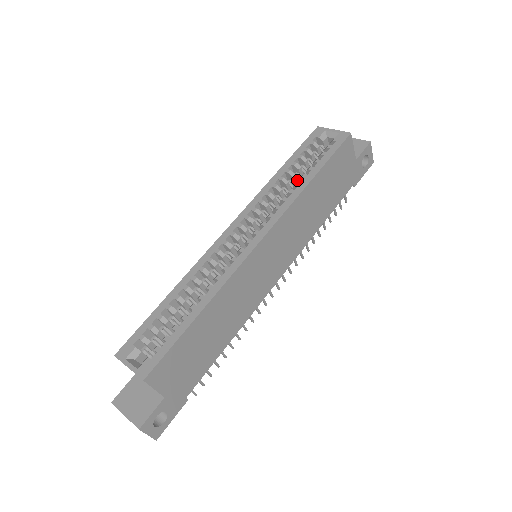
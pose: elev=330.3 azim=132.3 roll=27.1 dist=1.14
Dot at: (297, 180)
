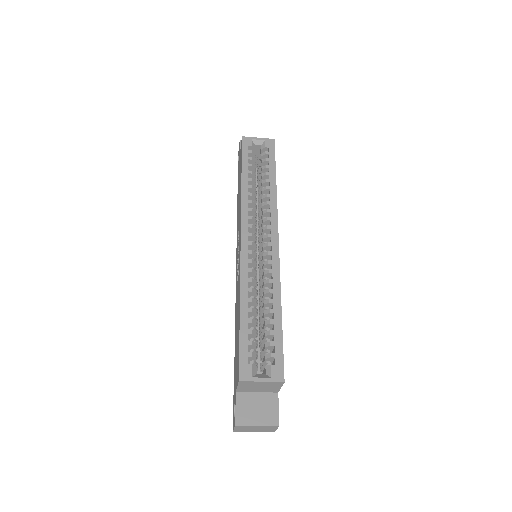
Dot at: (254, 185)
